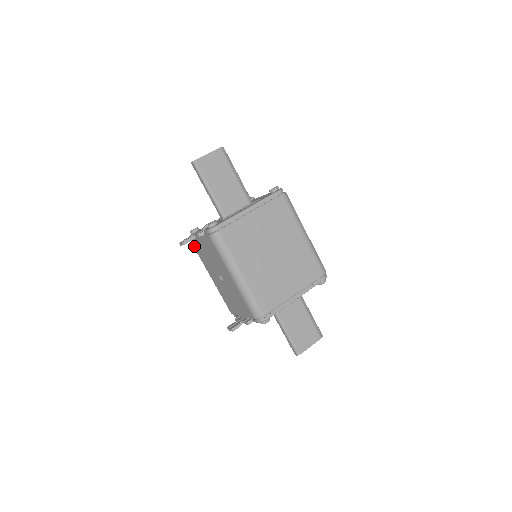
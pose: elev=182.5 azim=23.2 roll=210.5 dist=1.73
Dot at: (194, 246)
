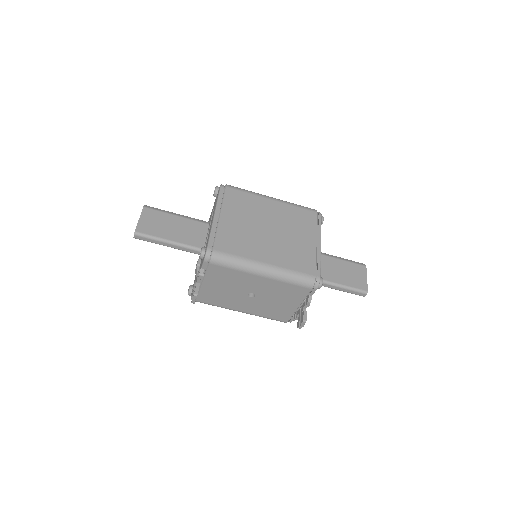
Dot at: (203, 301)
